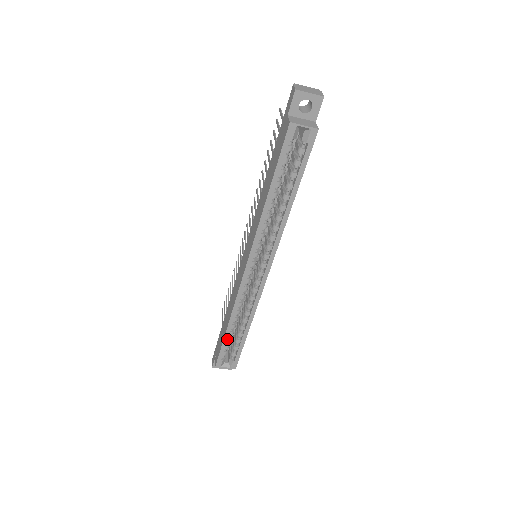
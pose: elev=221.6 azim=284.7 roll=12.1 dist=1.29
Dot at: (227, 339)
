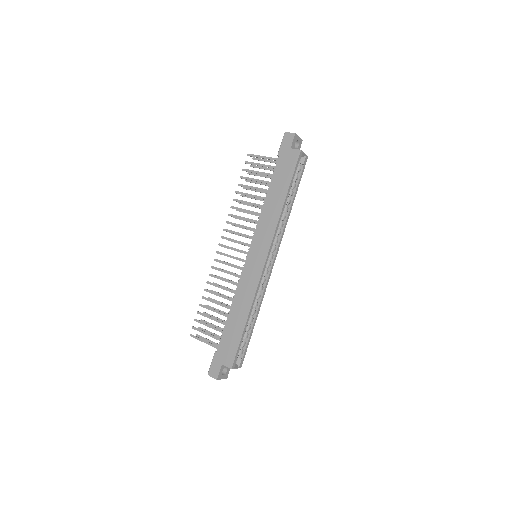
Dot at: (244, 333)
